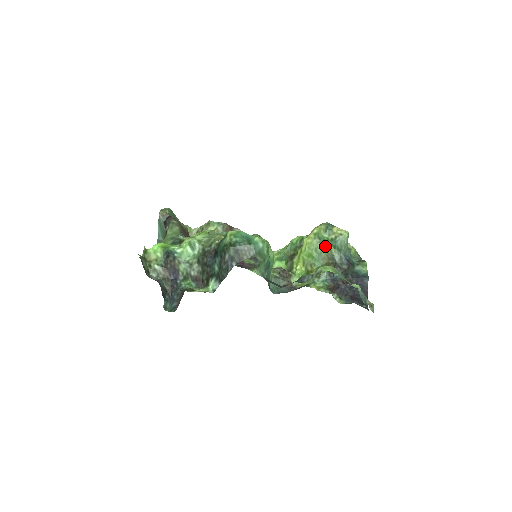
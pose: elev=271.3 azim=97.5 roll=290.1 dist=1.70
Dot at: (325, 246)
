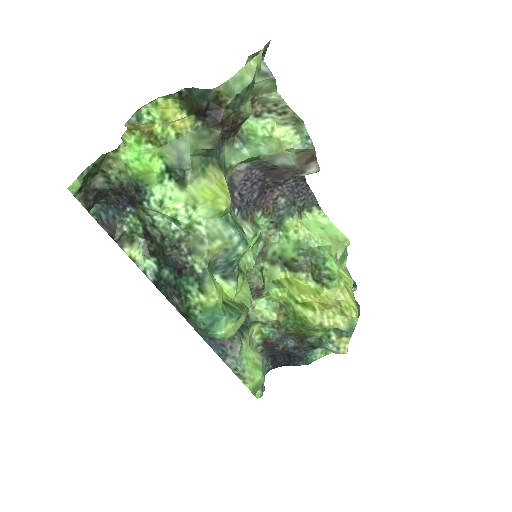
Dot at: (315, 331)
